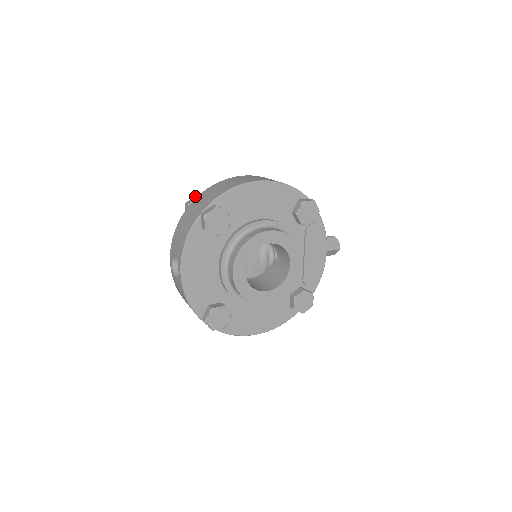
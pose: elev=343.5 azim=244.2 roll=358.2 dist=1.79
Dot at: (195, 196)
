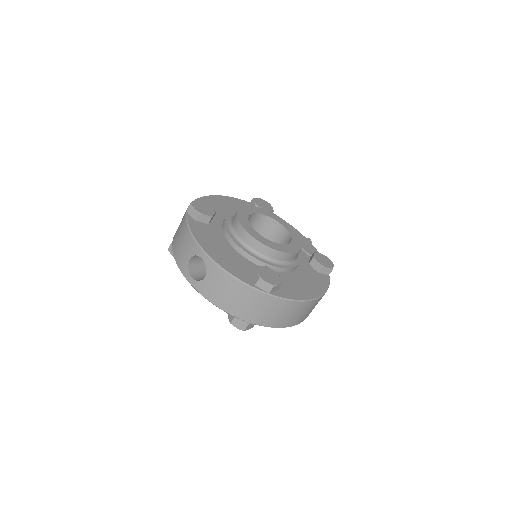
Dot at: occluded
